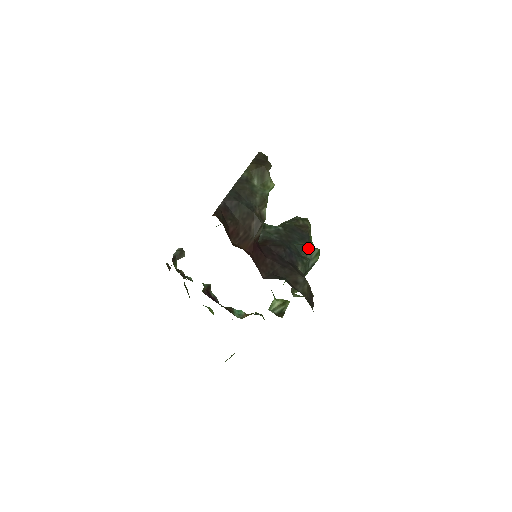
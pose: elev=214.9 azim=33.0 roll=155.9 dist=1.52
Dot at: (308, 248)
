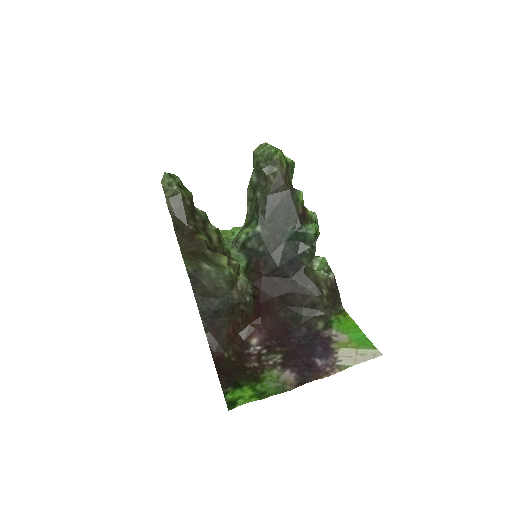
Dot at: (302, 233)
